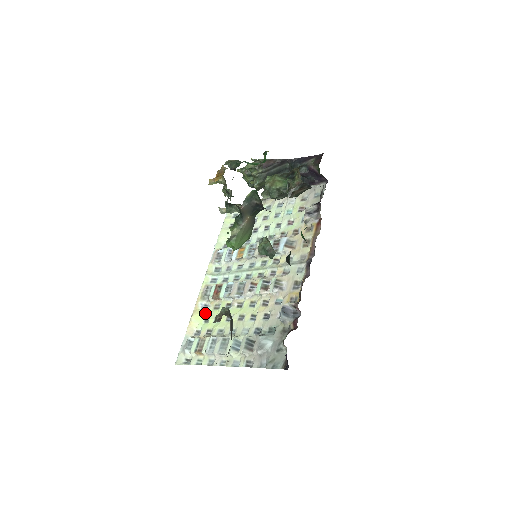
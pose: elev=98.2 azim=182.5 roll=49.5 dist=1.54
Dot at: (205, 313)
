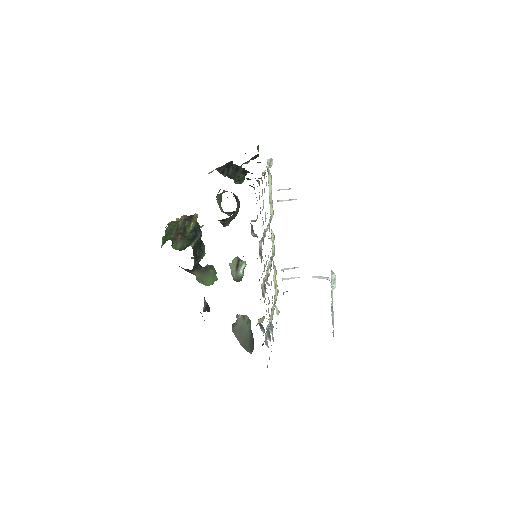
Dot at: occluded
